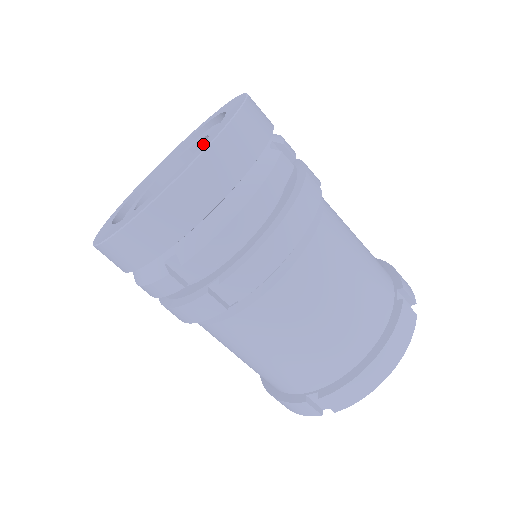
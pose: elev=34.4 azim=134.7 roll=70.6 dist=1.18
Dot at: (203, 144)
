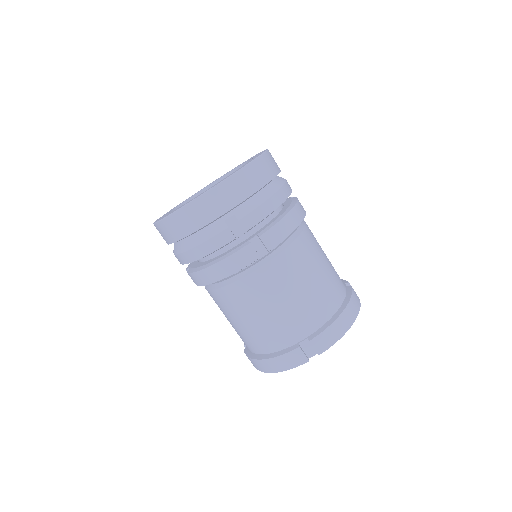
Dot at: occluded
